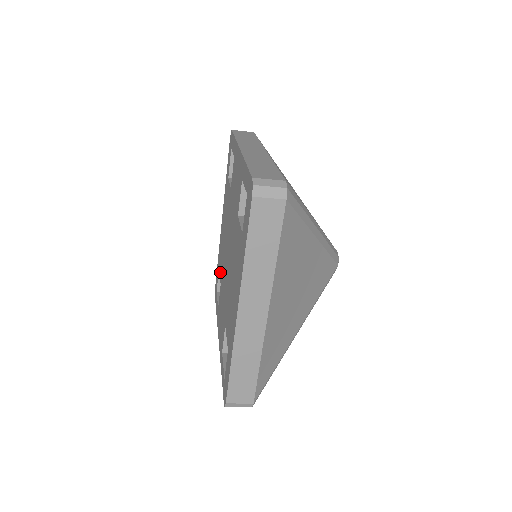
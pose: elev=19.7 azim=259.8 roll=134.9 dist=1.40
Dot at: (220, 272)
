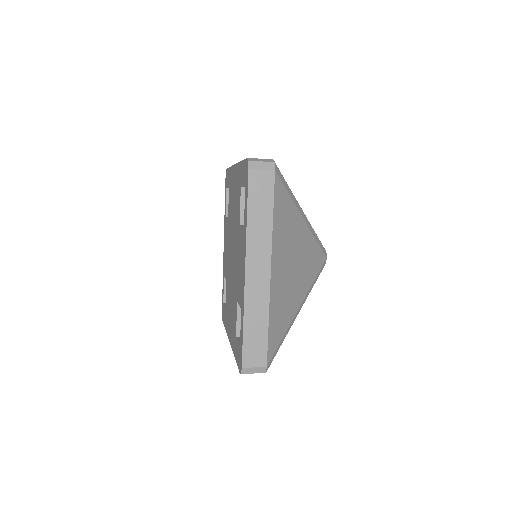
Dot at: (229, 206)
